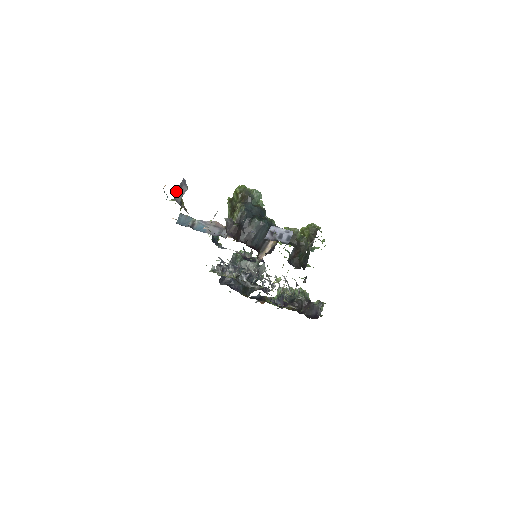
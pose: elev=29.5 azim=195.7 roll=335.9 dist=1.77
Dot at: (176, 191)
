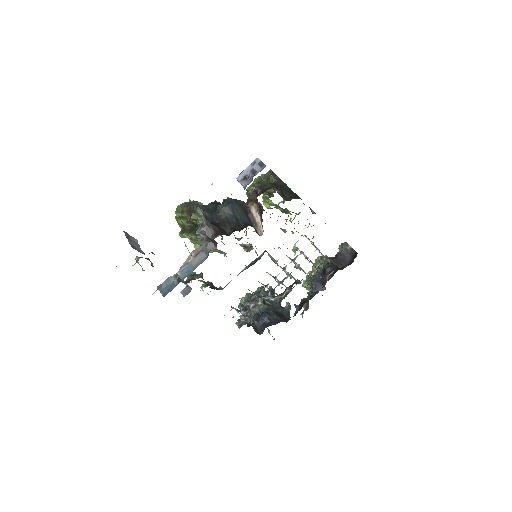
Dot at: occluded
